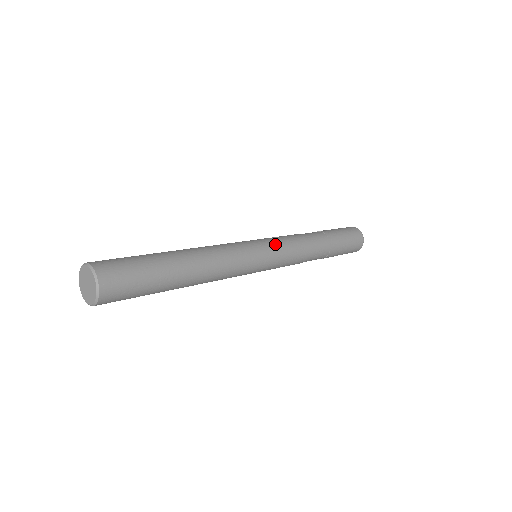
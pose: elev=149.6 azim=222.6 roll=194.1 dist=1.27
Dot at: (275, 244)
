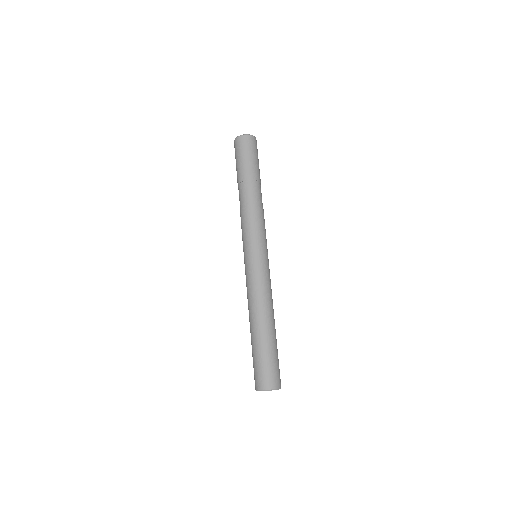
Dot at: (262, 241)
